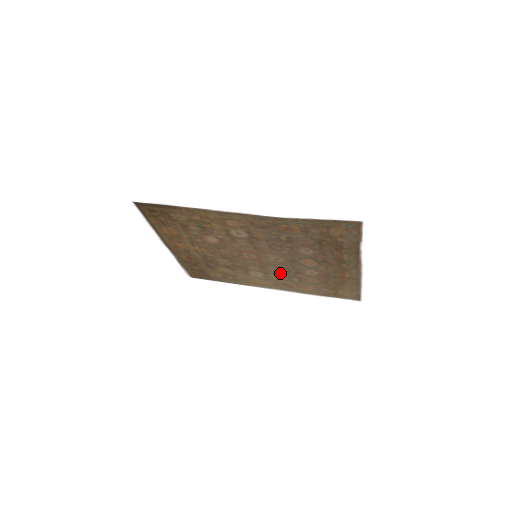
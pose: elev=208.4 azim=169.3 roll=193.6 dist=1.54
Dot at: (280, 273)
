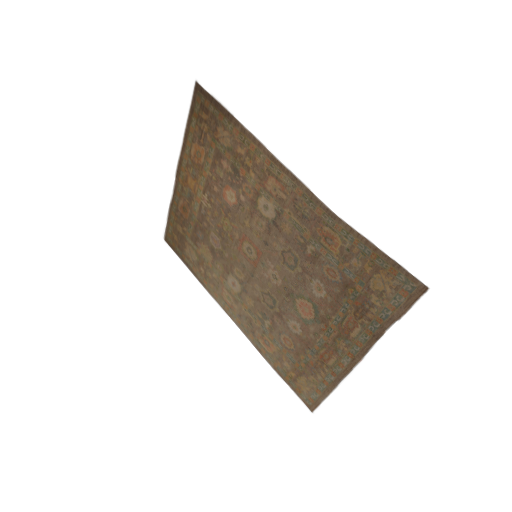
Dot at: (260, 301)
